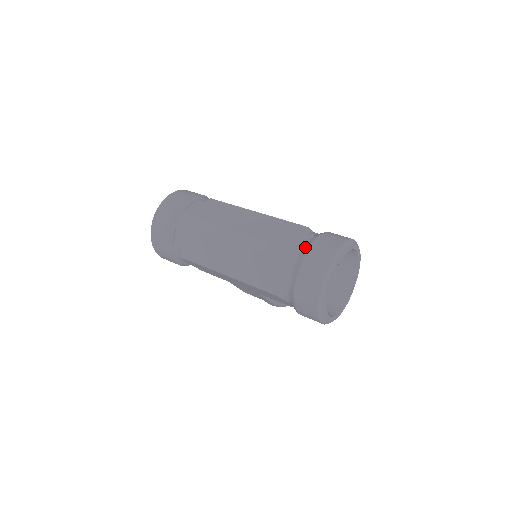
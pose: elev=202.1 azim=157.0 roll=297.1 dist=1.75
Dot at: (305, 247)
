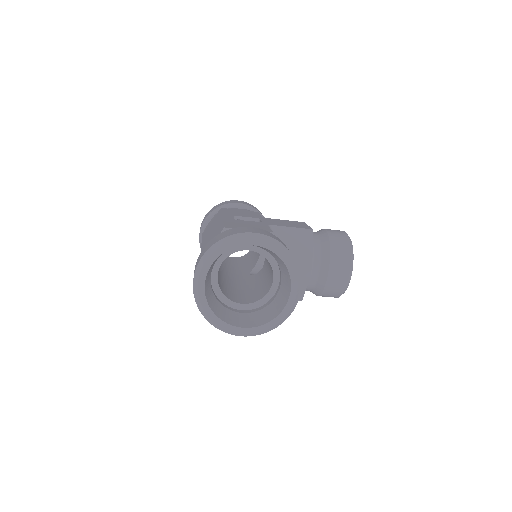
Dot at: occluded
